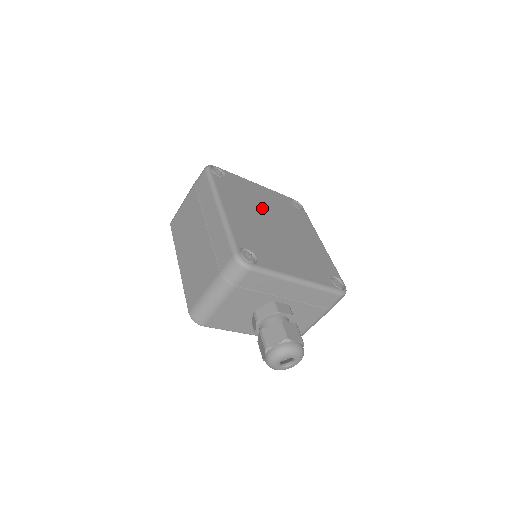
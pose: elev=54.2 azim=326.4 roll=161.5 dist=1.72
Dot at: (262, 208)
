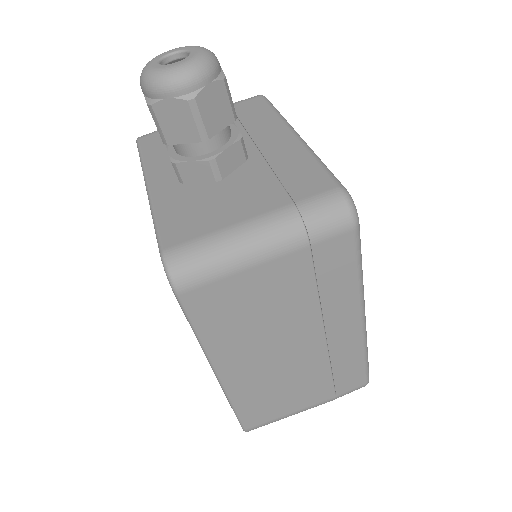
Dot at: occluded
